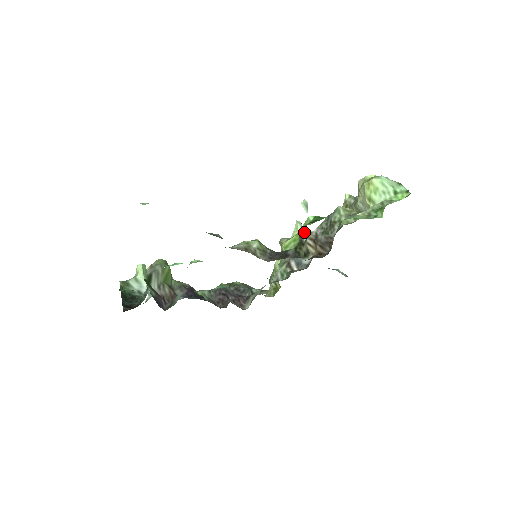
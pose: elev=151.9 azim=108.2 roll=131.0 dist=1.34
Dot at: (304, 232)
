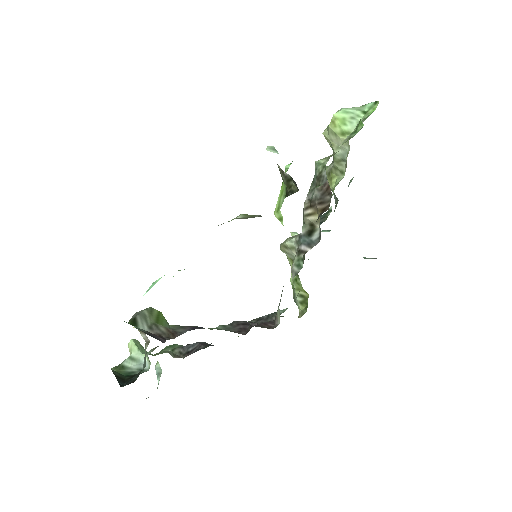
Dot at: occluded
